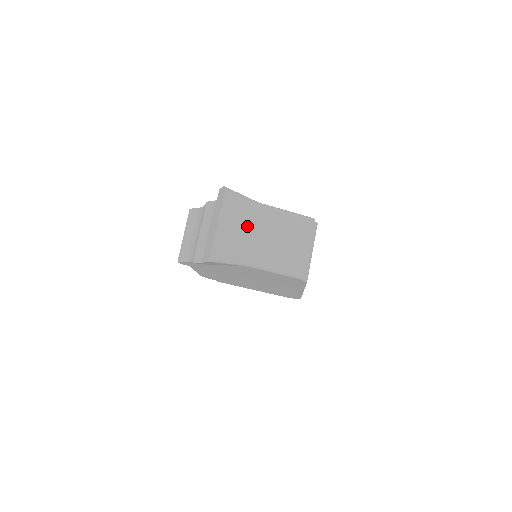
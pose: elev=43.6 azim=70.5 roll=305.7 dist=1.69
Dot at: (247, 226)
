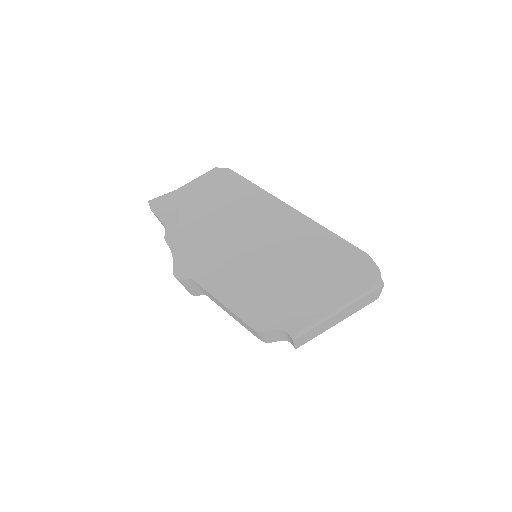
Dot at: occluded
